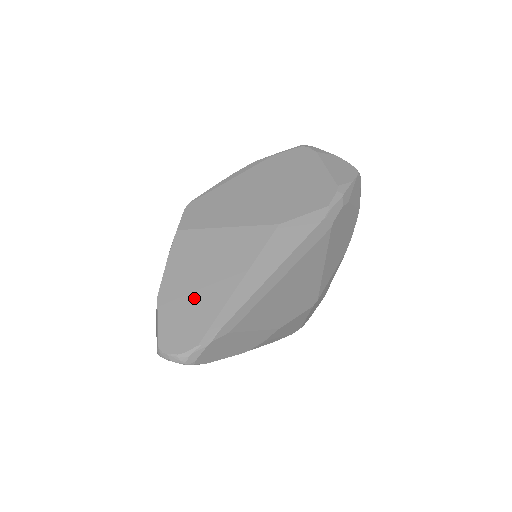
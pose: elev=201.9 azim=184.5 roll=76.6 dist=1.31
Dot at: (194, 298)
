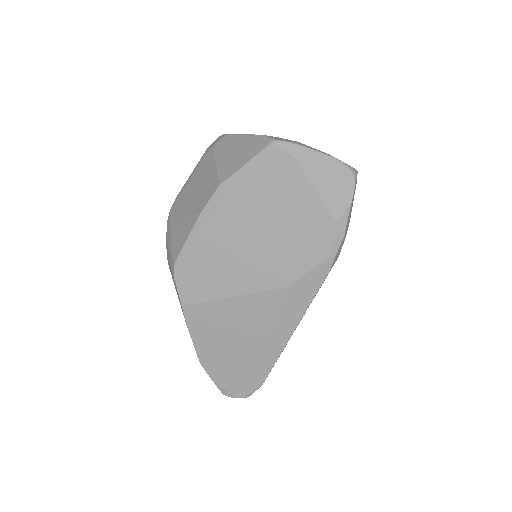
Dot at: (233, 361)
